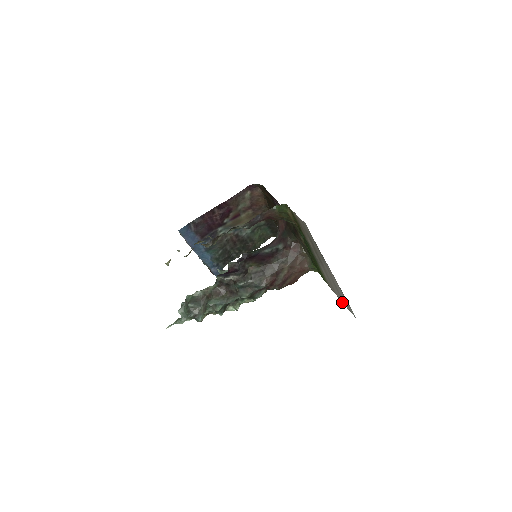
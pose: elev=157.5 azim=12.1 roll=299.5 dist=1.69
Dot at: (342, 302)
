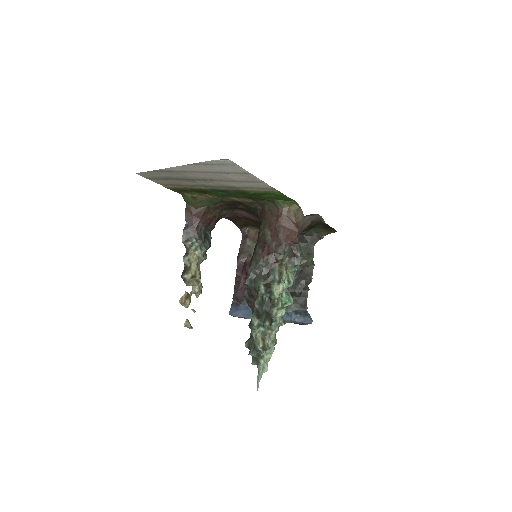
Dot at: (252, 175)
